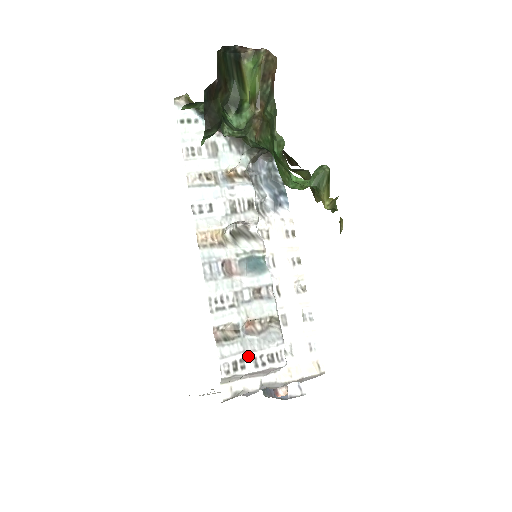
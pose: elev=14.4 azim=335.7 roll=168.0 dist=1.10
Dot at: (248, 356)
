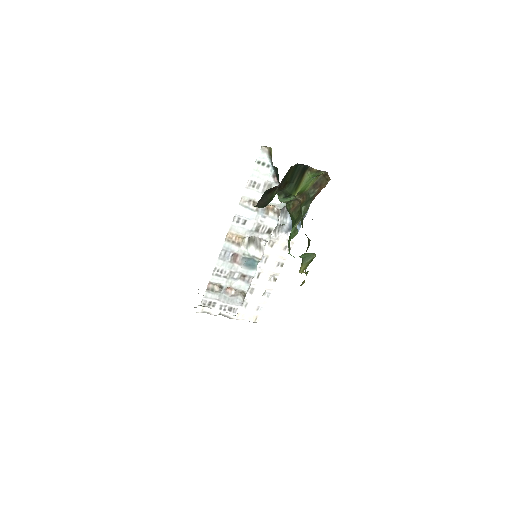
Dot at: (219, 303)
